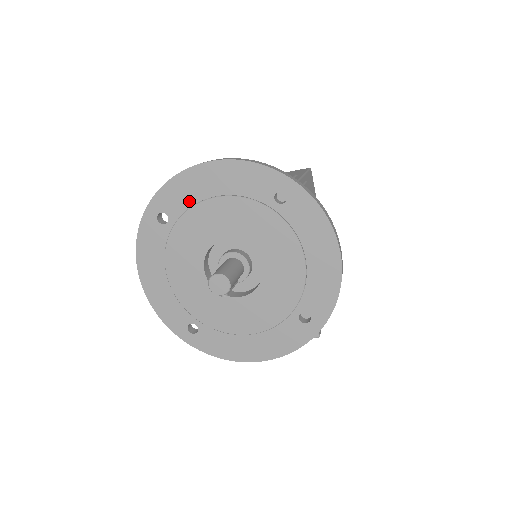
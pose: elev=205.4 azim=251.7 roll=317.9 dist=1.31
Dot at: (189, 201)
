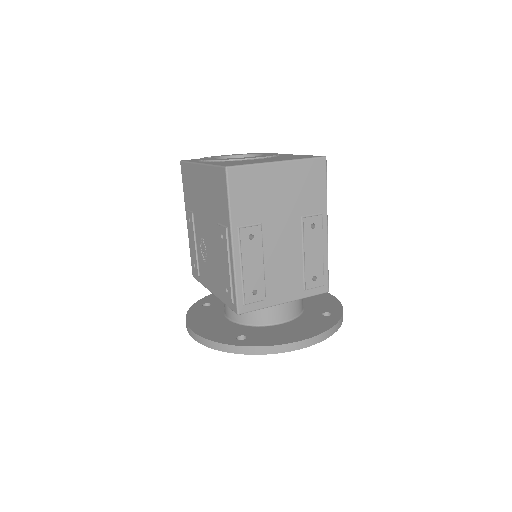
Dot at: occluded
